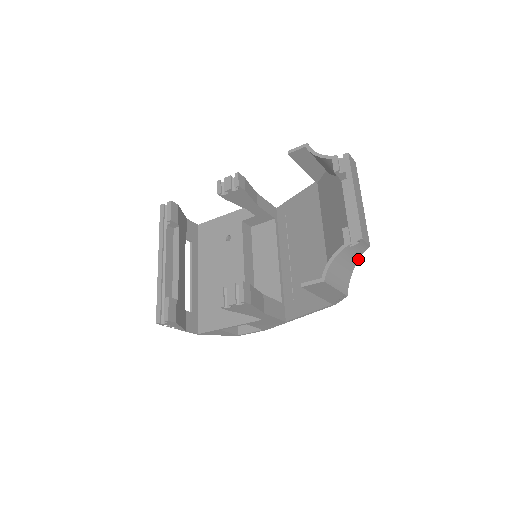
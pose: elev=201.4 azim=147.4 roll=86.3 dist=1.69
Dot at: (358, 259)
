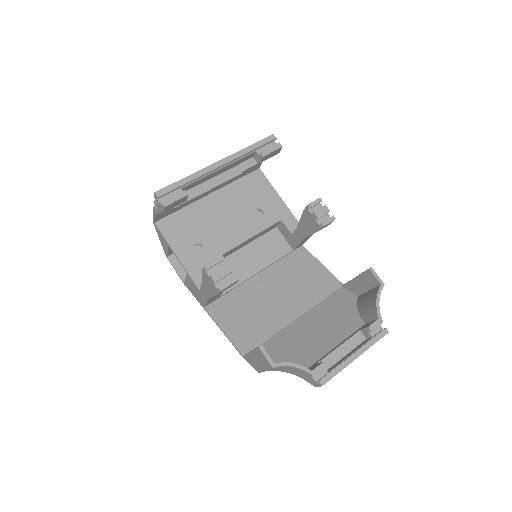
Dot at: (297, 375)
